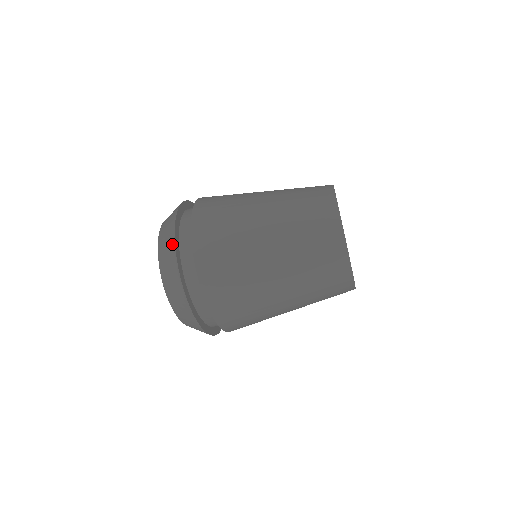
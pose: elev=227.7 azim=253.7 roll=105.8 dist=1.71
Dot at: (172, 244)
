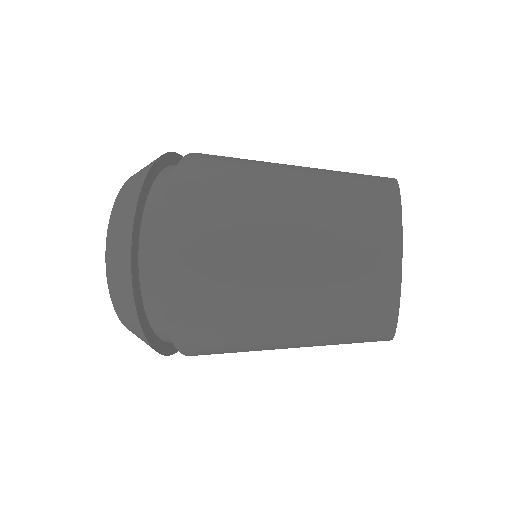
Dot at: (129, 222)
